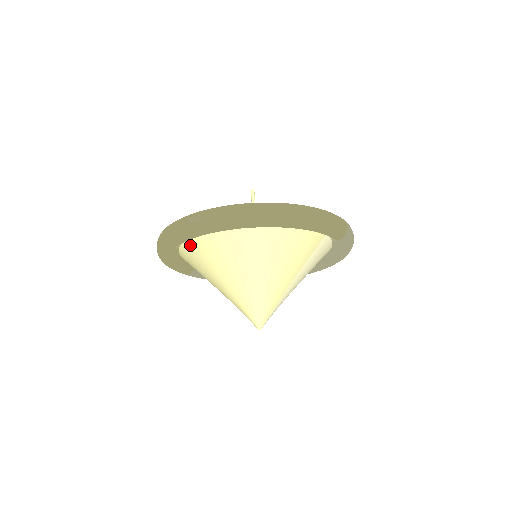
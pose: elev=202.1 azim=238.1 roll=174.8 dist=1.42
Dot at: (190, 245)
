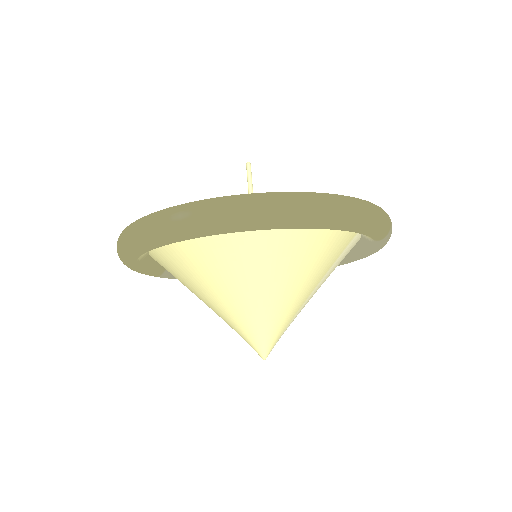
Dot at: (169, 247)
